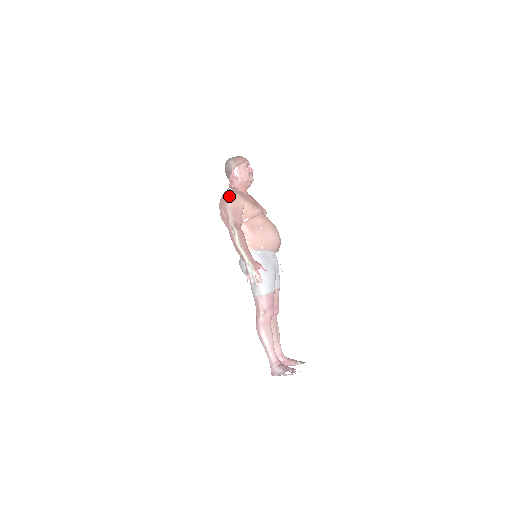
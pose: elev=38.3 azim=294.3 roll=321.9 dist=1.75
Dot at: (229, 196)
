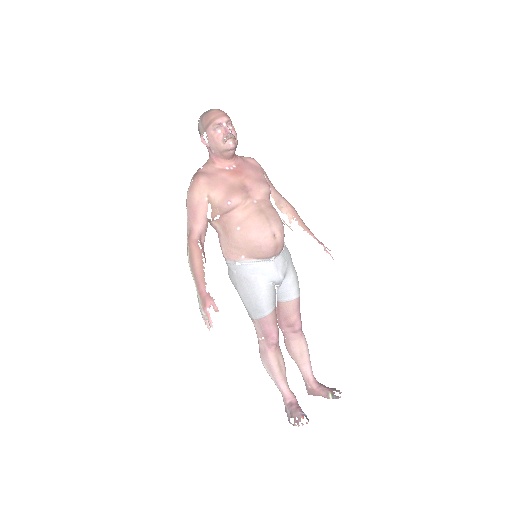
Dot at: occluded
